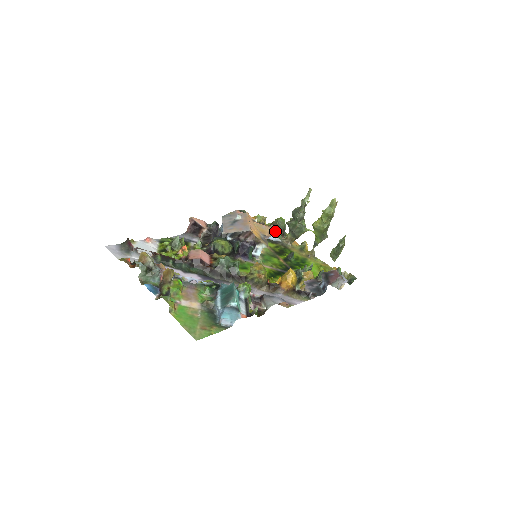
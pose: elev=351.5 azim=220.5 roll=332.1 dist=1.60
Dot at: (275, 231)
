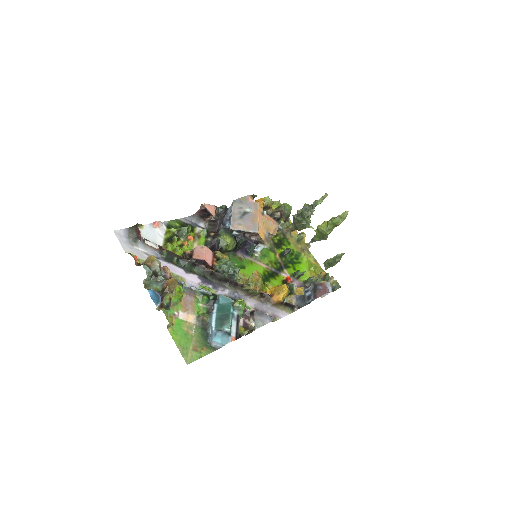
Dot at: (279, 218)
